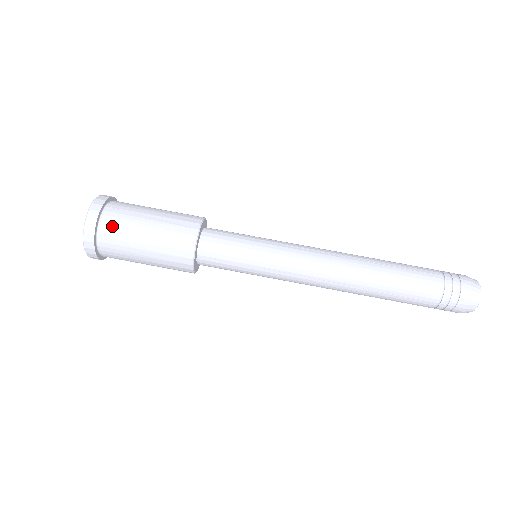
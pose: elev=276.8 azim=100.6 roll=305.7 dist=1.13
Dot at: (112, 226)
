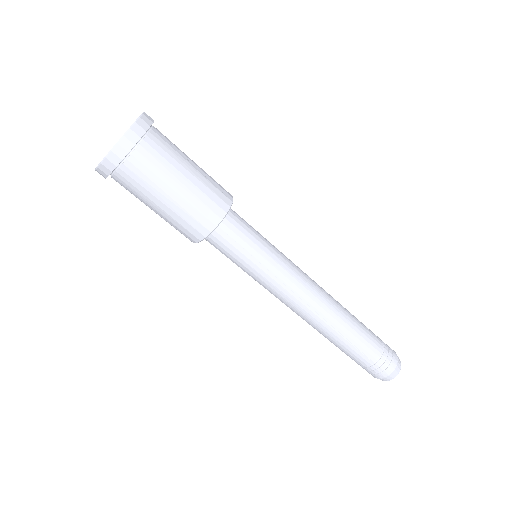
Dot at: (156, 148)
